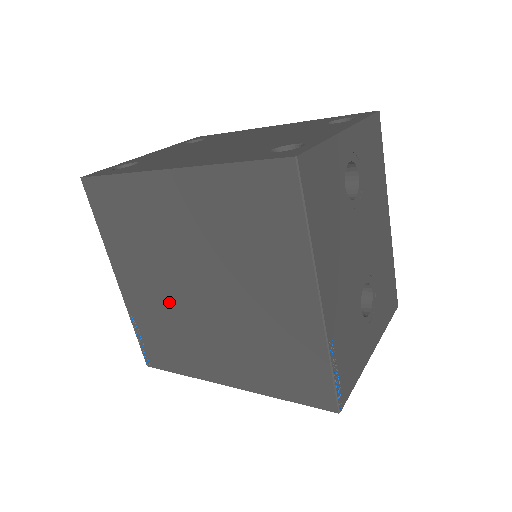
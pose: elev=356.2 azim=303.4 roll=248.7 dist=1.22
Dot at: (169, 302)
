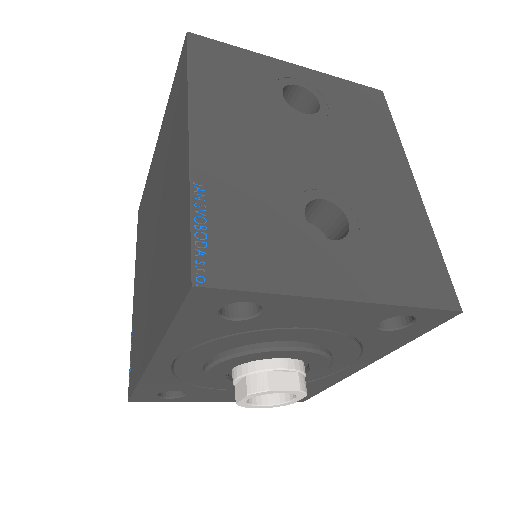
Dot at: (144, 280)
